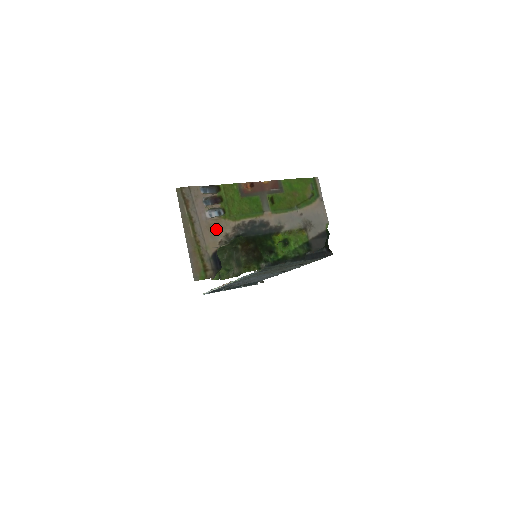
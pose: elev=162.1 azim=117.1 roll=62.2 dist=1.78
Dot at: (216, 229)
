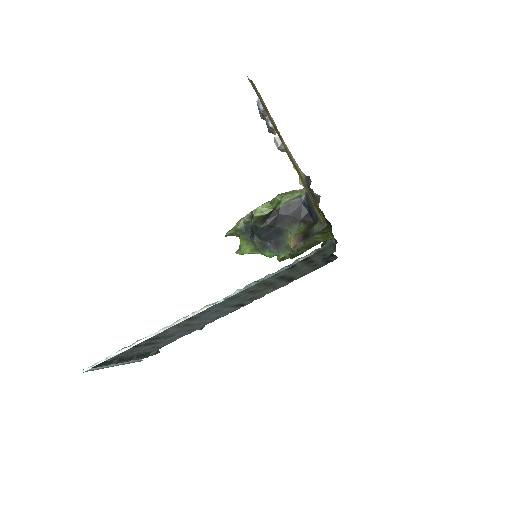
Dot at: (295, 162)
